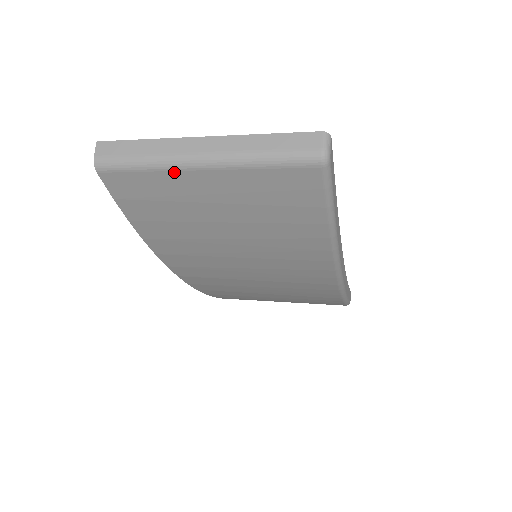
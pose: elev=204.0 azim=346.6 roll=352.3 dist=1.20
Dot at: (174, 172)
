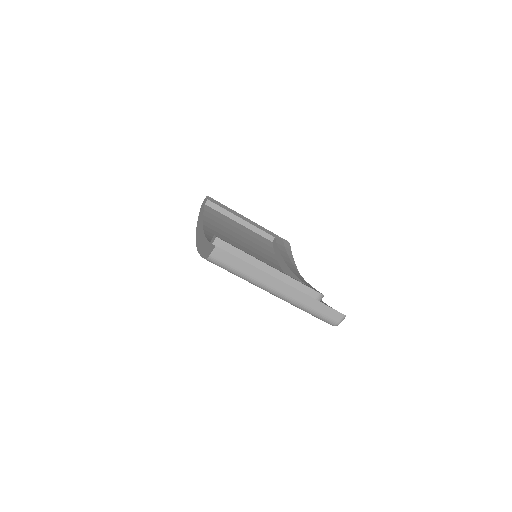
Dot at: (255, 285)
